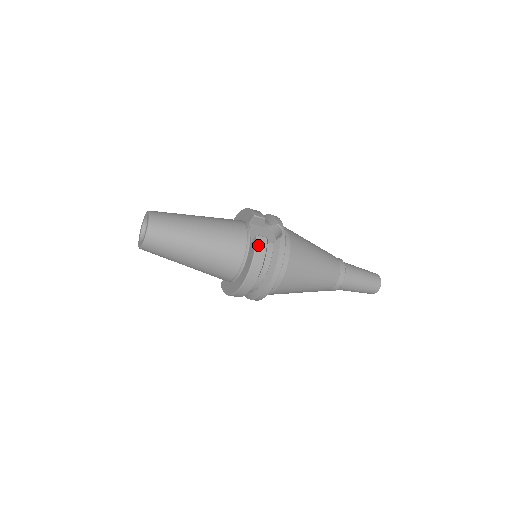
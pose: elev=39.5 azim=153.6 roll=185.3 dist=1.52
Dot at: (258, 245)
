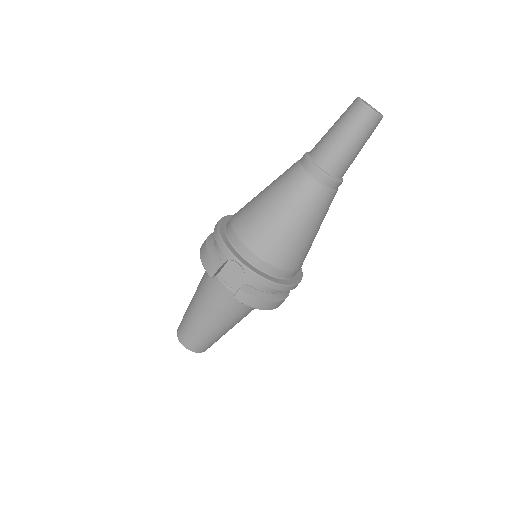
Dot at: (243, 301)
